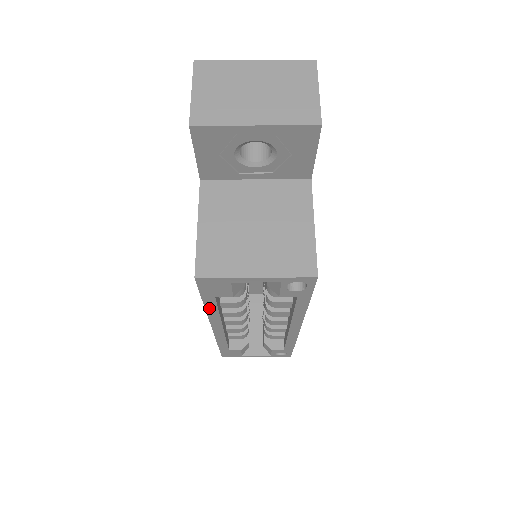
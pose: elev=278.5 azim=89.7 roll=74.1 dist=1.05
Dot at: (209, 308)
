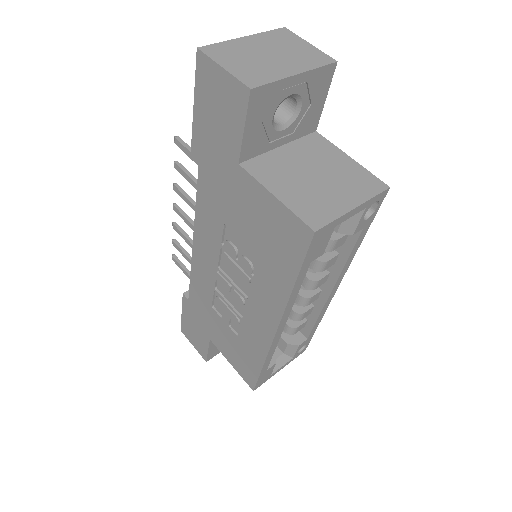
Dot at: (295, 288)
